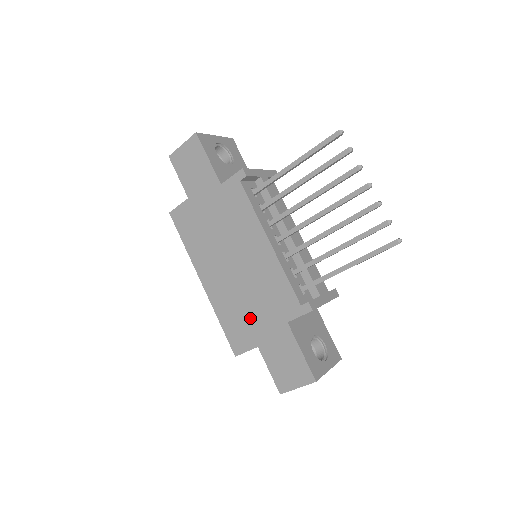
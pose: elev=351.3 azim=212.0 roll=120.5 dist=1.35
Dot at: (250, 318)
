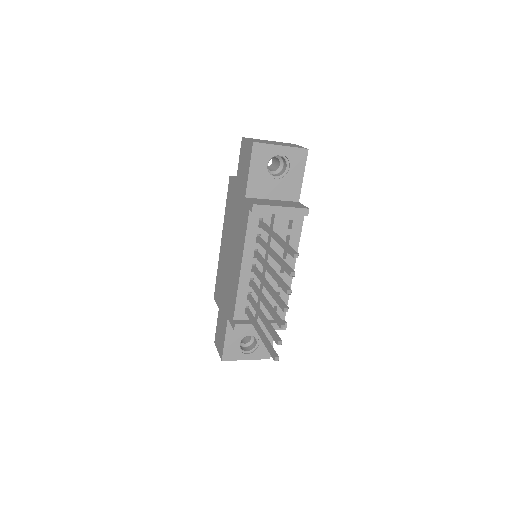
Dot at: (223, 291)
